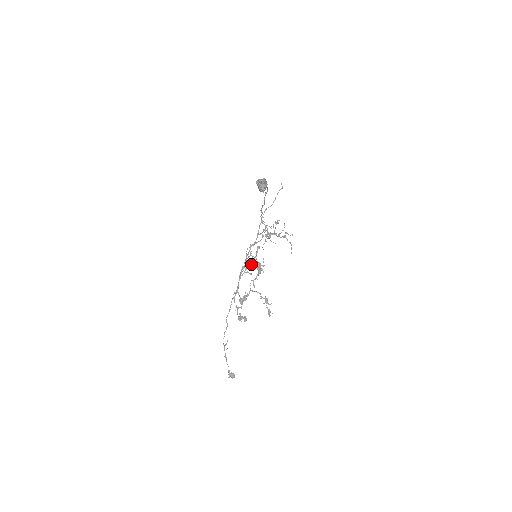
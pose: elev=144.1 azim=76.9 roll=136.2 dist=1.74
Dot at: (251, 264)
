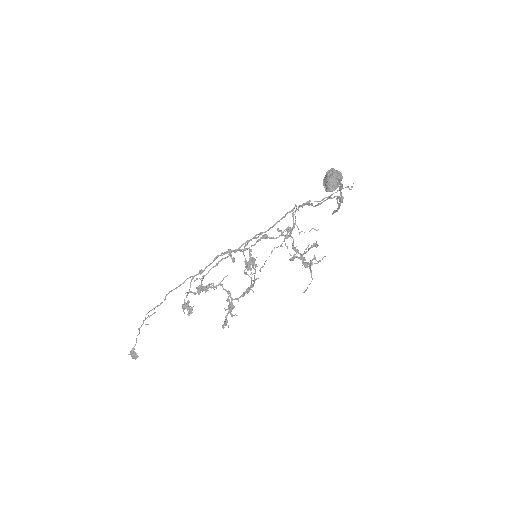
Dot at: occluded
